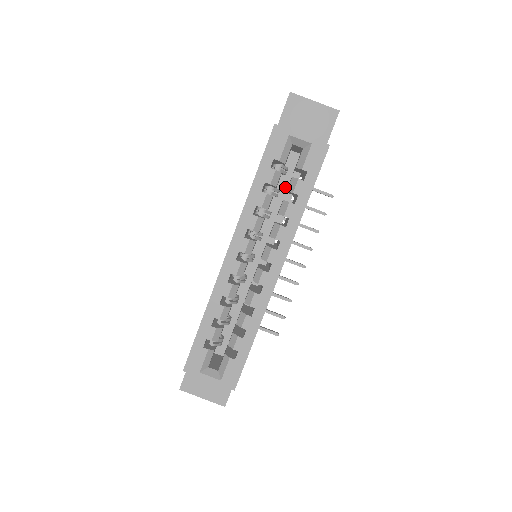
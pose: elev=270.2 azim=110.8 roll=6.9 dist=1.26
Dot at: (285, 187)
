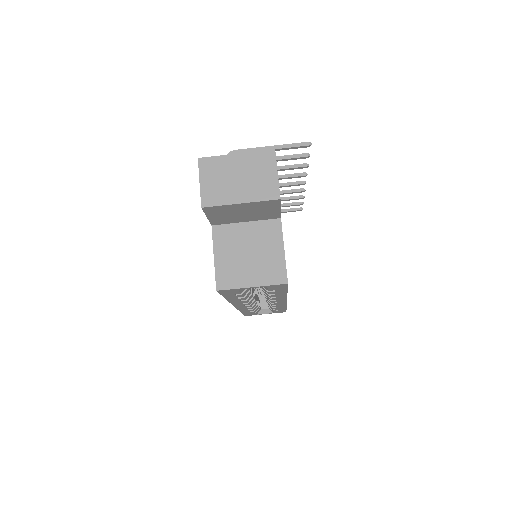
Dot at: occluded
